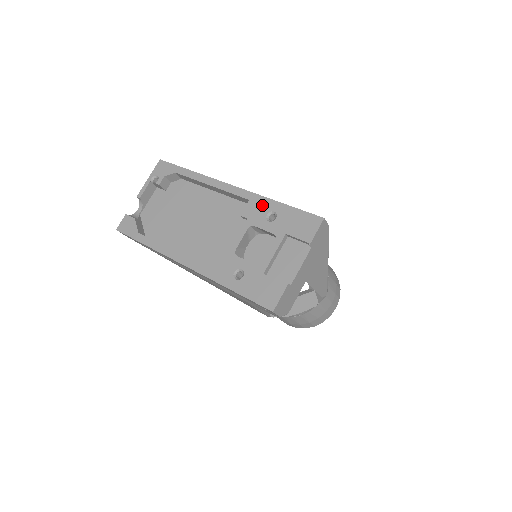
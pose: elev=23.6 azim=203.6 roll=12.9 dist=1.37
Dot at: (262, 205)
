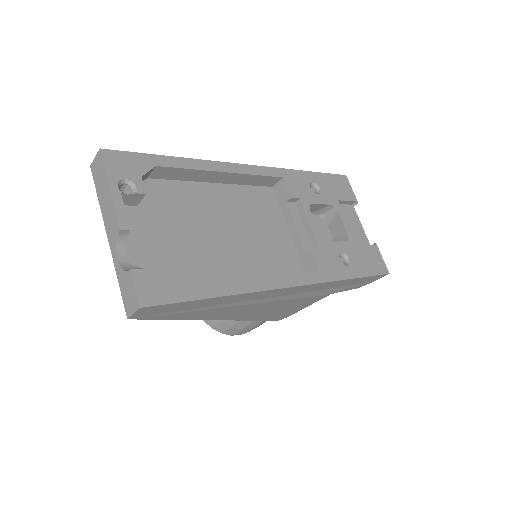
Dot at: (299, 179)
